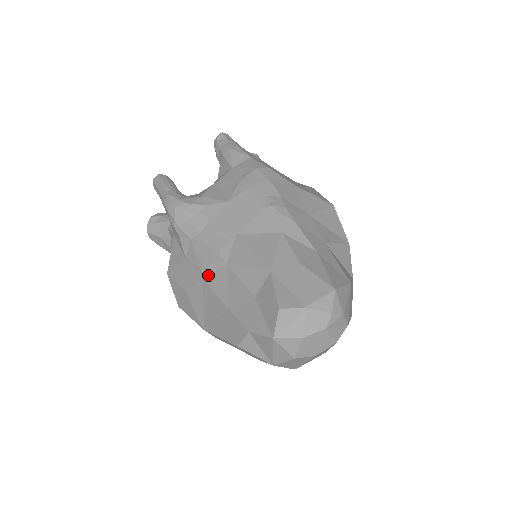
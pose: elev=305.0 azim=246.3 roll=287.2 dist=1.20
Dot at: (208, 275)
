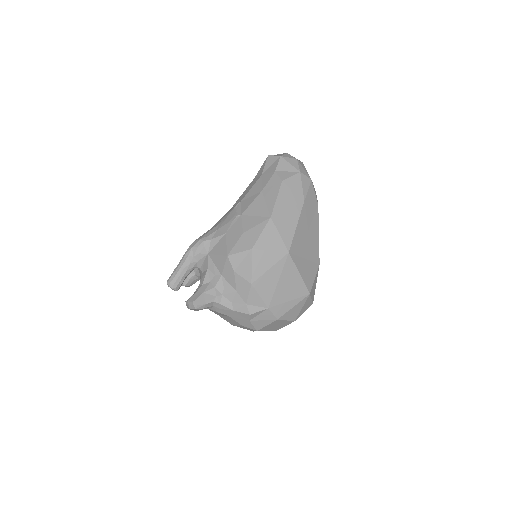
Dot at: (241, 212)
